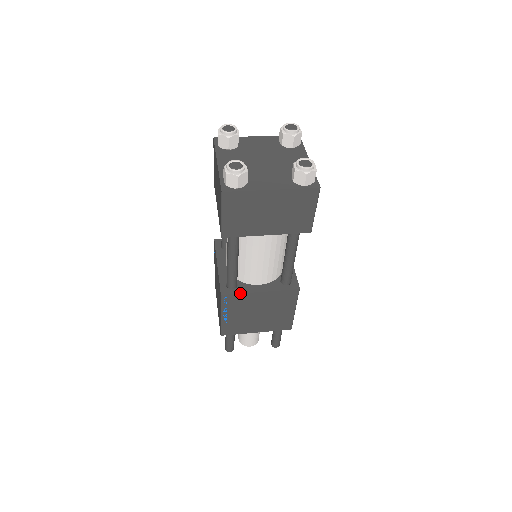
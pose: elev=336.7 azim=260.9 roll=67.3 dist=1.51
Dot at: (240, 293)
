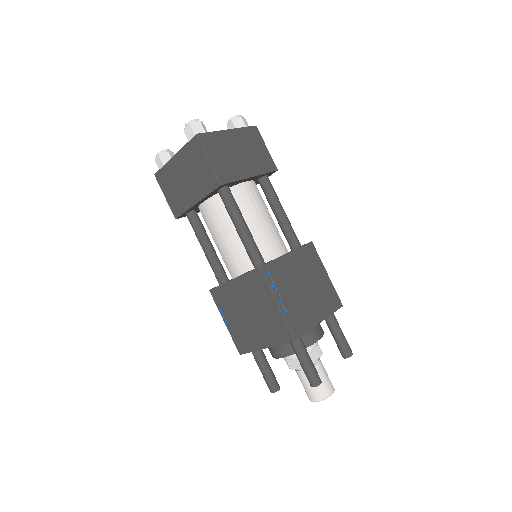
Dot at: occluded
